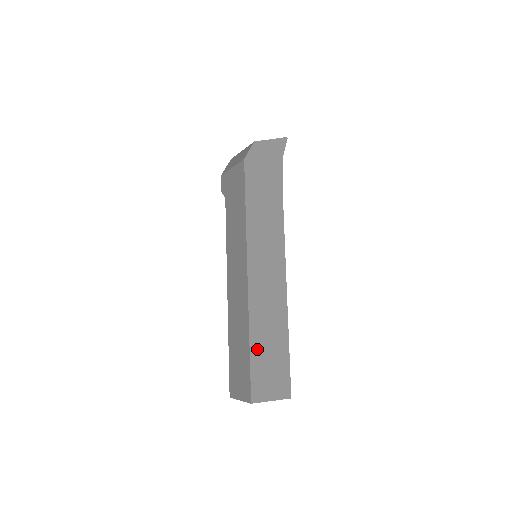
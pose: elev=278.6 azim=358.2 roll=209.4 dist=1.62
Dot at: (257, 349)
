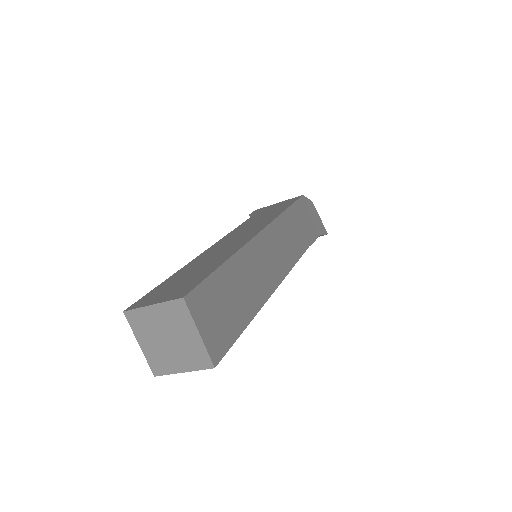
Dot at: (227, 275)
